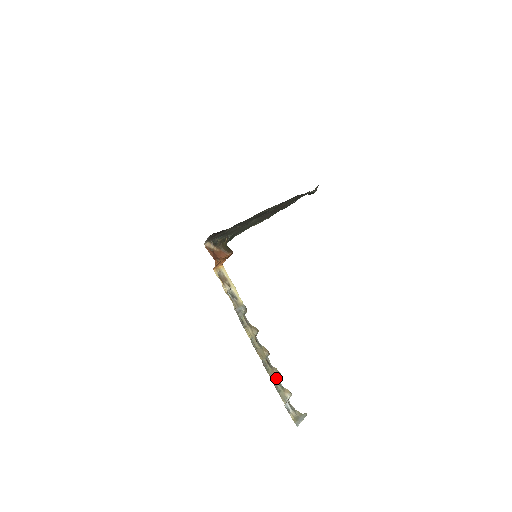
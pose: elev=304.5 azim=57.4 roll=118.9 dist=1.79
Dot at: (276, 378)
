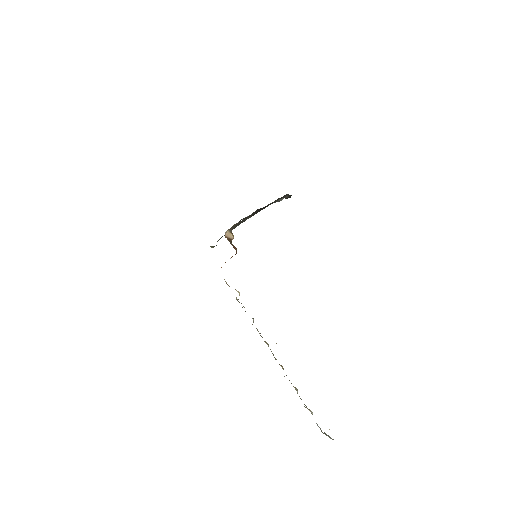
Dot at: occluded
